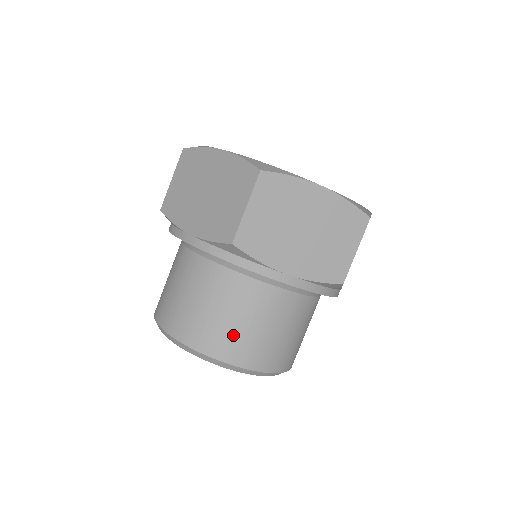
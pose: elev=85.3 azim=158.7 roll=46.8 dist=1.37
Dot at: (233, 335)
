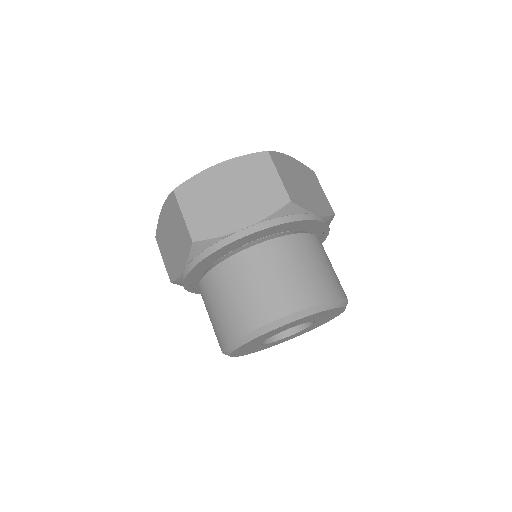
Dot at: (255, 301)
